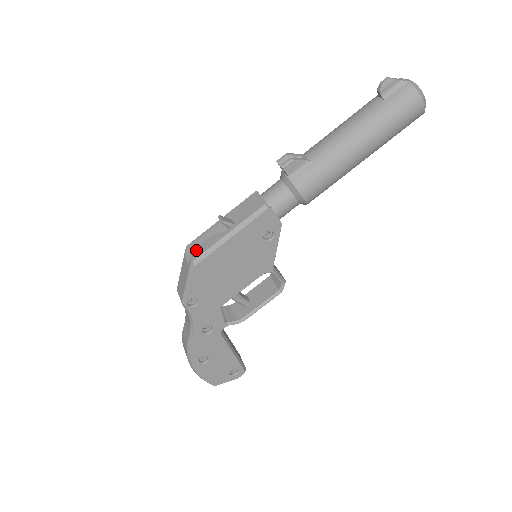
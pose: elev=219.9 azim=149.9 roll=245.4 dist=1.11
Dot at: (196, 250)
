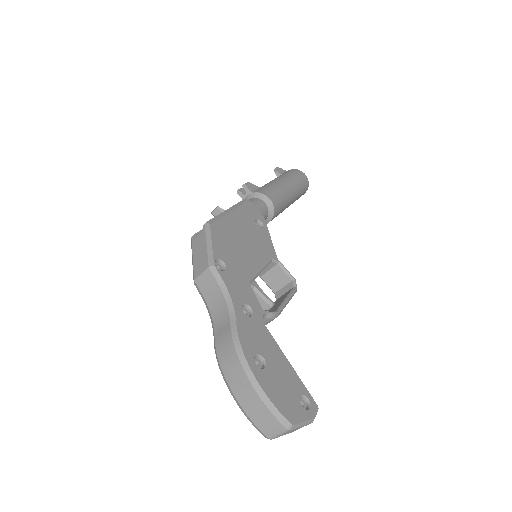
Dot at: occluded
